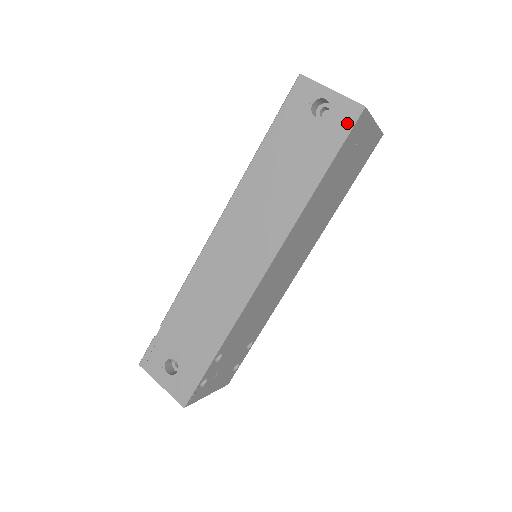
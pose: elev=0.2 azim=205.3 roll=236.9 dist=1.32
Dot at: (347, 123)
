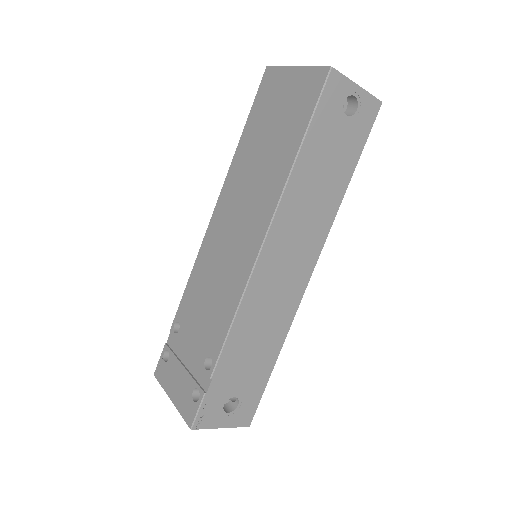
Dot at: (371, 120)
